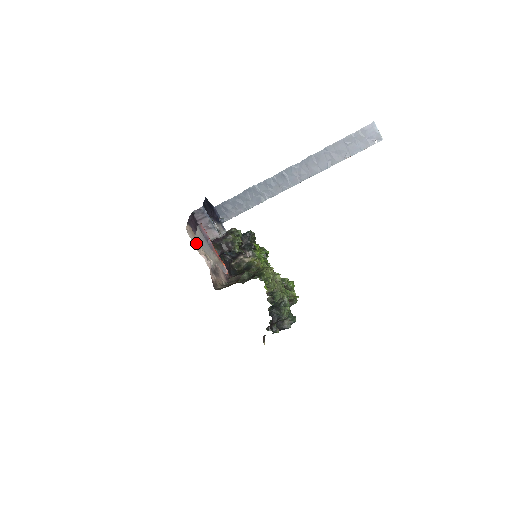
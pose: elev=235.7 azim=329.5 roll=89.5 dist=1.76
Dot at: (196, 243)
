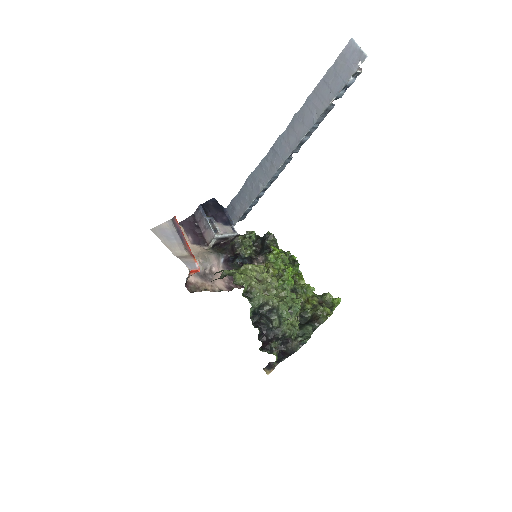
Dot at: occluded
